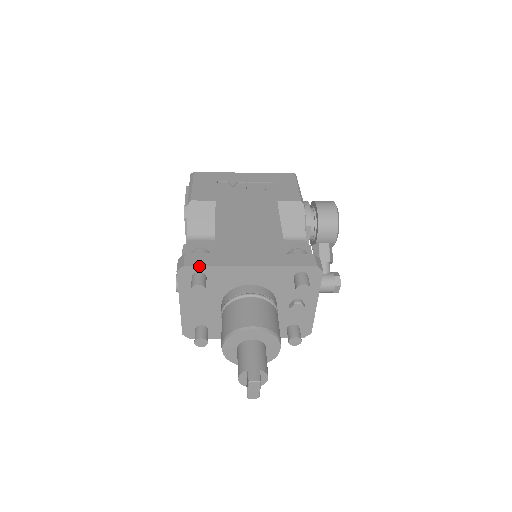
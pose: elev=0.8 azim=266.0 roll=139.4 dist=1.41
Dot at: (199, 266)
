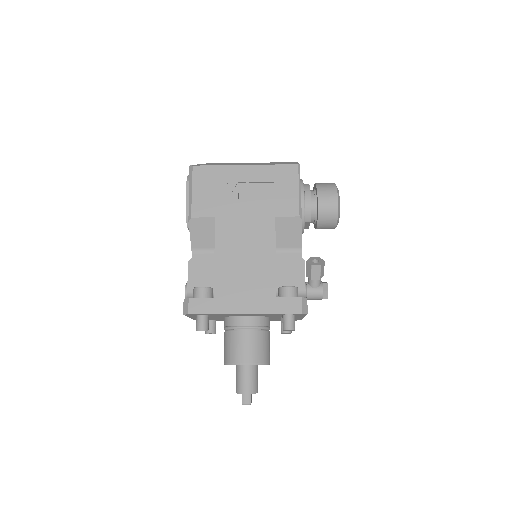
Dot at: (201, 314)
